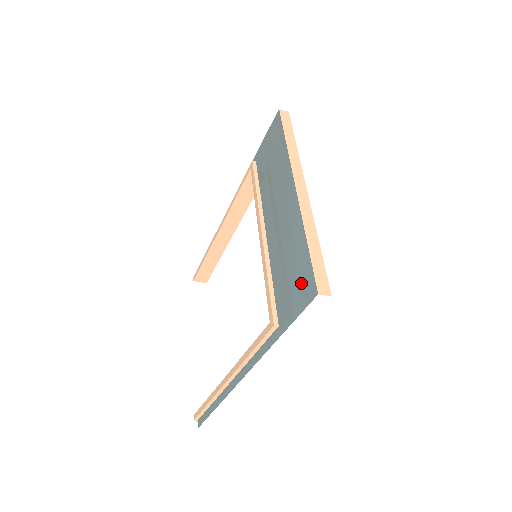
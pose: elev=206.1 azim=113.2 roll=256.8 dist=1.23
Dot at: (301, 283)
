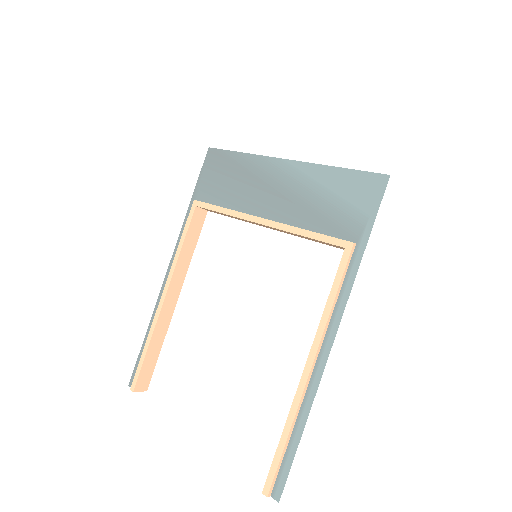
Dot at: (360, 191)
